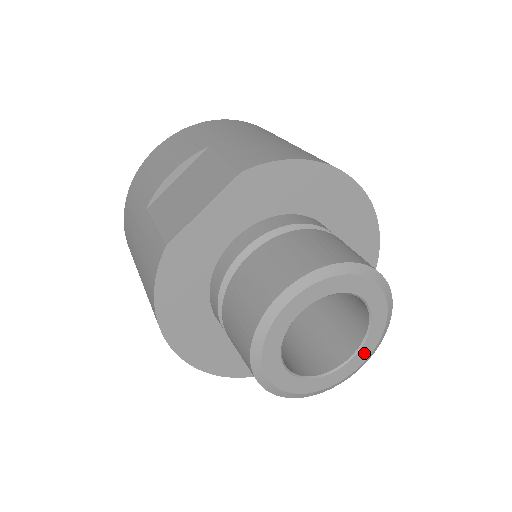
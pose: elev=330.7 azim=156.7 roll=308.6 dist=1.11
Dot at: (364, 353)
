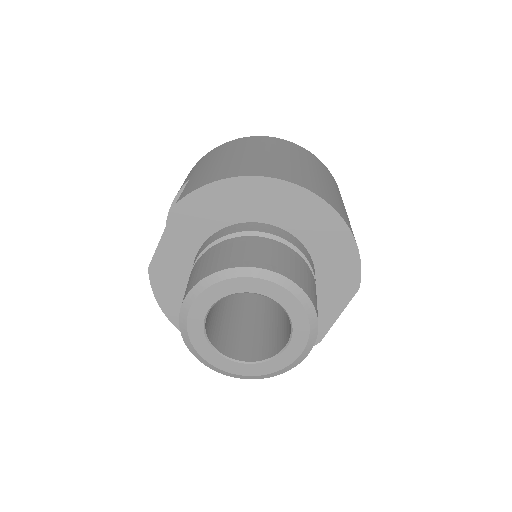
Dot at: (299, 340)
